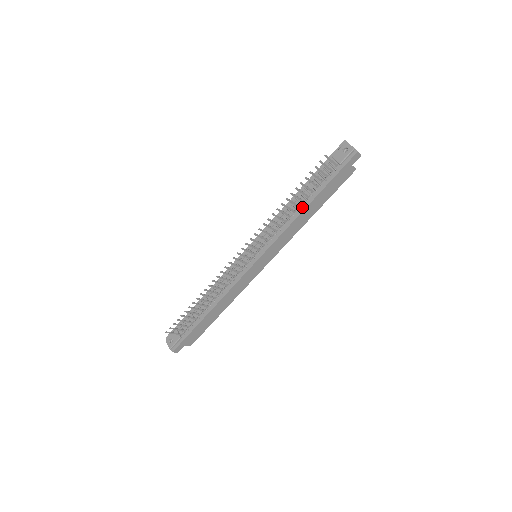
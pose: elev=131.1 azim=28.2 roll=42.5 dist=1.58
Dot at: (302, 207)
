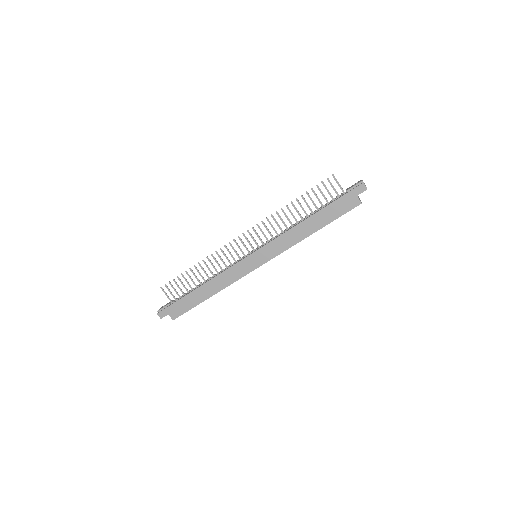
Dot at: (304, 219)
